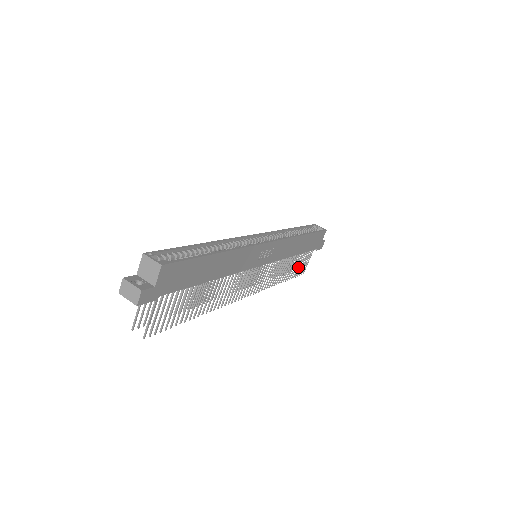
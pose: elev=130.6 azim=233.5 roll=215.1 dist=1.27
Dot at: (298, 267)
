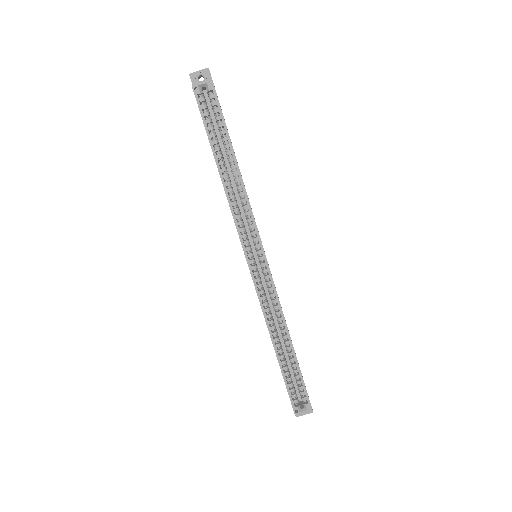
Dot at: occluded
